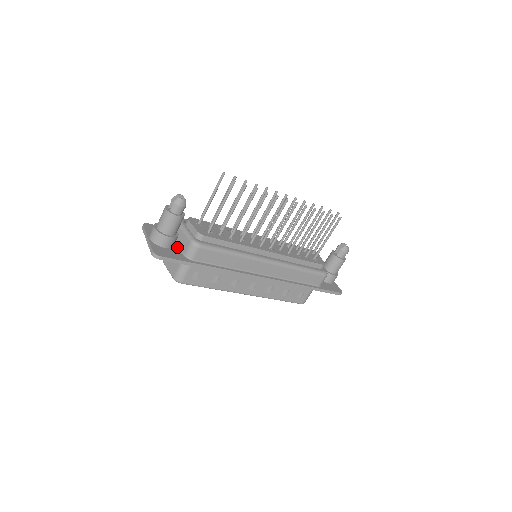
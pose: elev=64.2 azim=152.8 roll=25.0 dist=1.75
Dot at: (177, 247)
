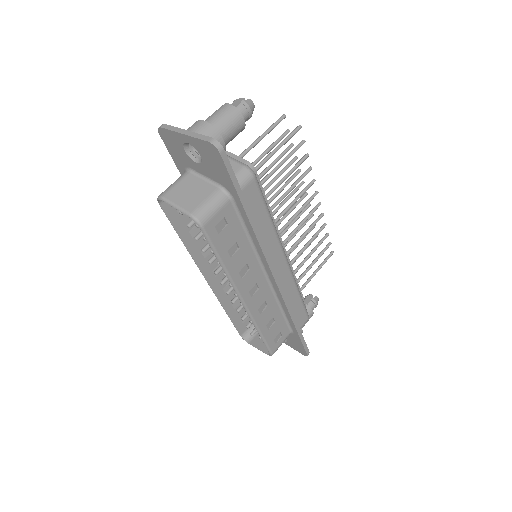
Dot at: occluded
